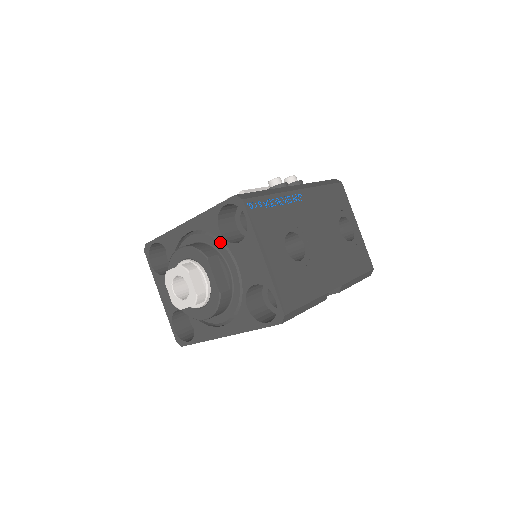
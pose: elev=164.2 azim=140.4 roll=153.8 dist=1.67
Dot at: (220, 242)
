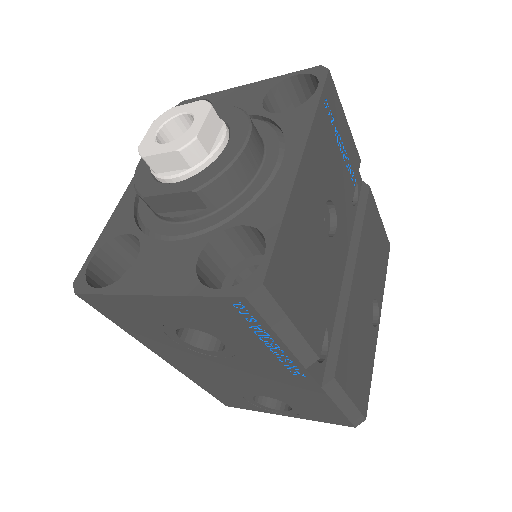
Dot at: occluded
